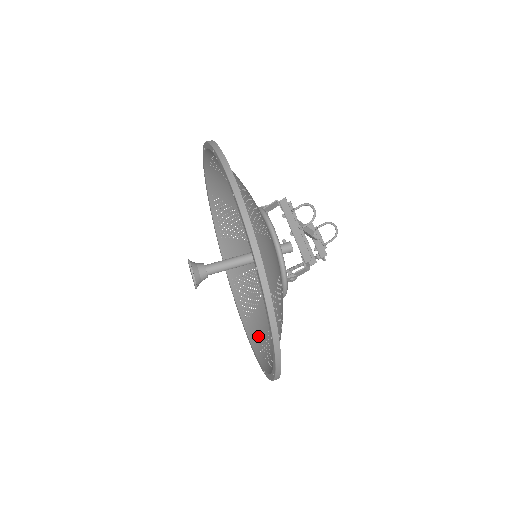
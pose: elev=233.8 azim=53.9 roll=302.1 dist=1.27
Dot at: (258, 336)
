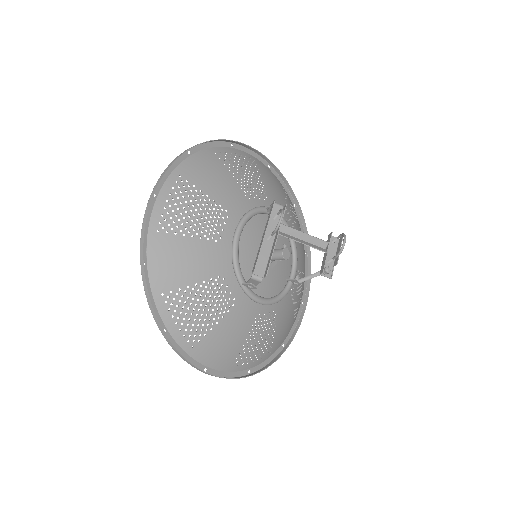
Dot at: (280, 338)
